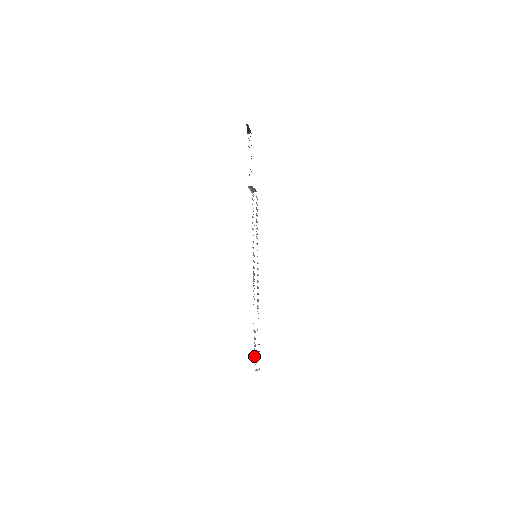
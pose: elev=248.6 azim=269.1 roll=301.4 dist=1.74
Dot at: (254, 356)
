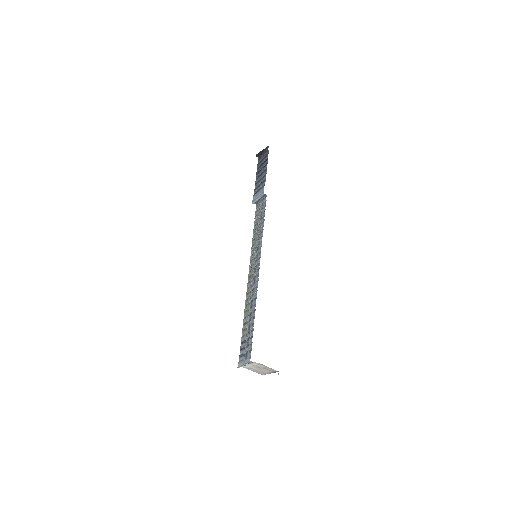
Dot at: (247, 348)
